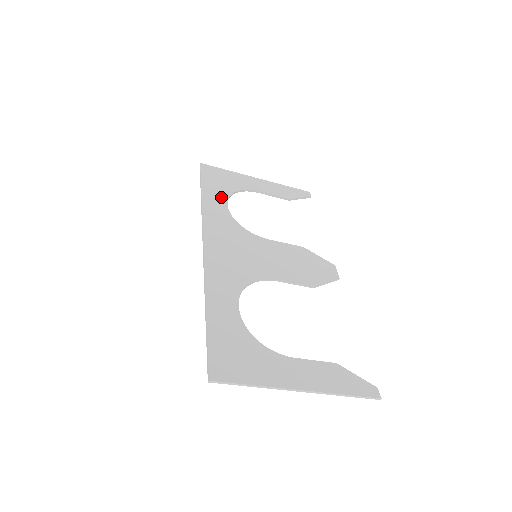
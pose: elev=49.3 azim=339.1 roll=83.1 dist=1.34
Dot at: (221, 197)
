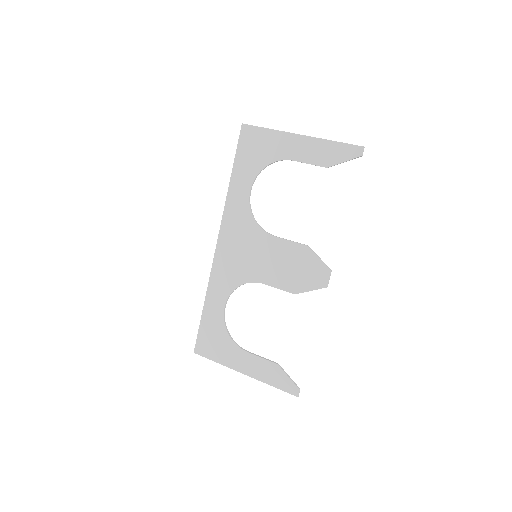
Dot at: (247, 179)
